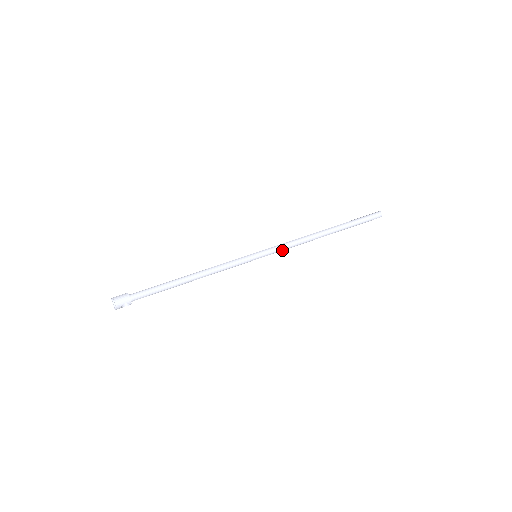
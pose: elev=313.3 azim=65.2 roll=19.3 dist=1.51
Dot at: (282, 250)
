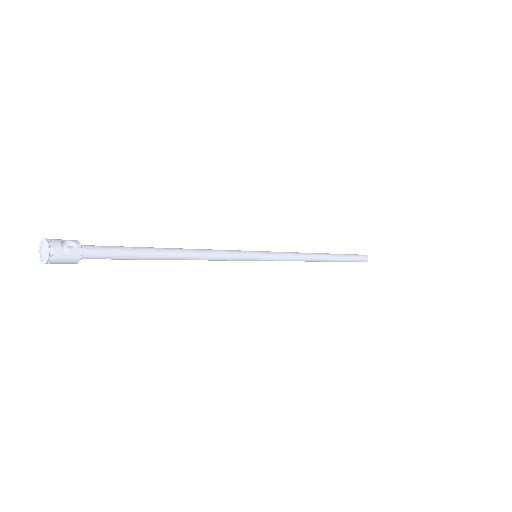
Dot at: (284, 255)
